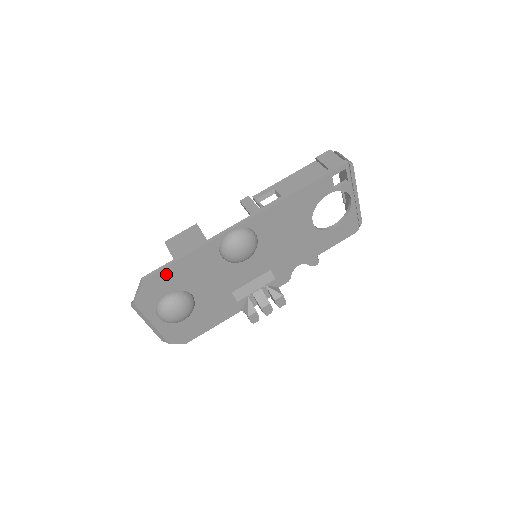
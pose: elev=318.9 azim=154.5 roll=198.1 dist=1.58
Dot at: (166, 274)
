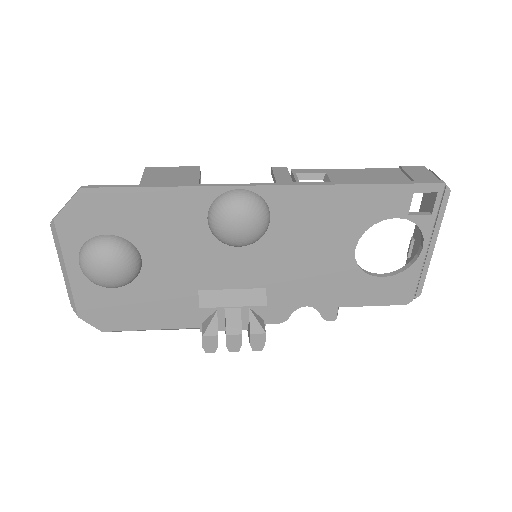
Dot at: (118, 200)
